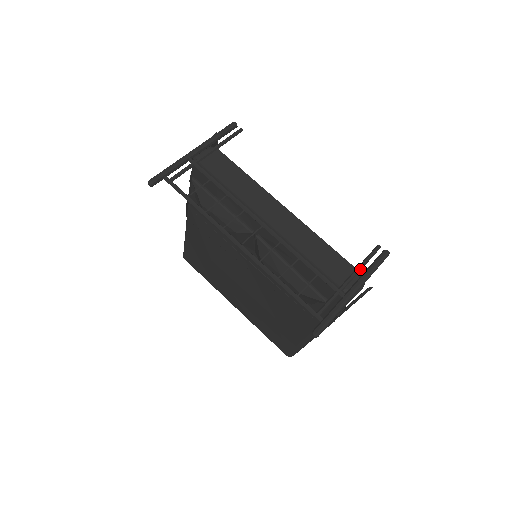
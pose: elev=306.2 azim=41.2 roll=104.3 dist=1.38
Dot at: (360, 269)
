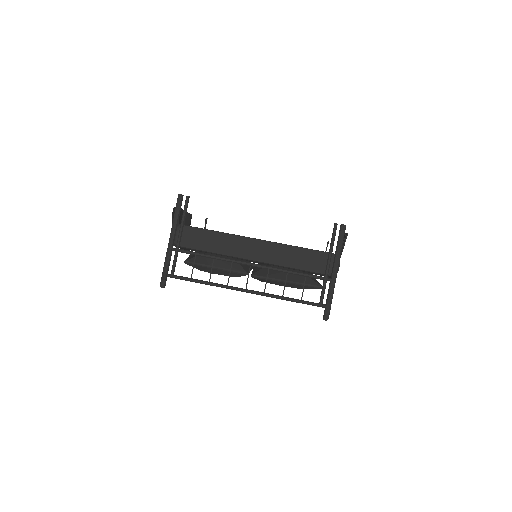
Dot at: (331, 252)
